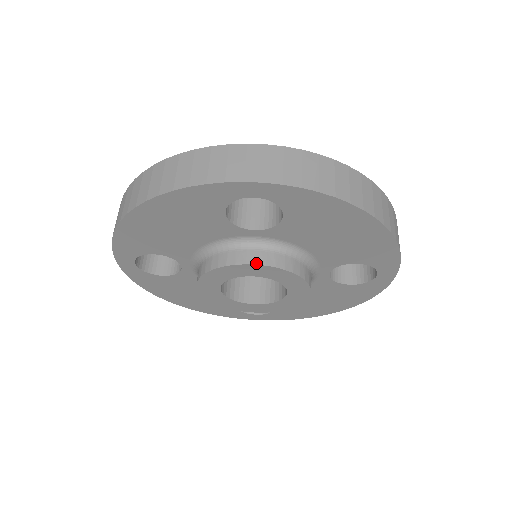
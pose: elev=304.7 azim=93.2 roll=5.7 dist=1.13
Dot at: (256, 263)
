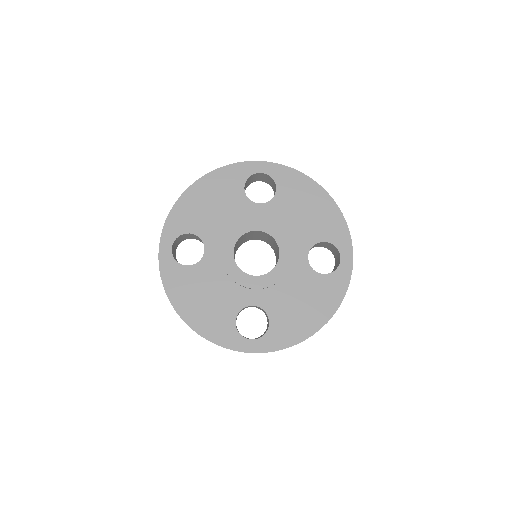
Dot at: occluded
